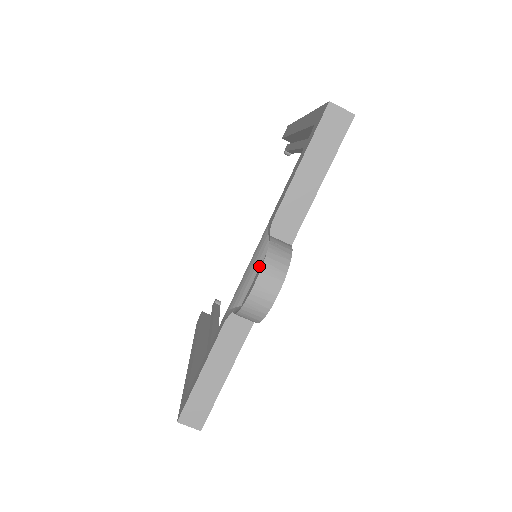
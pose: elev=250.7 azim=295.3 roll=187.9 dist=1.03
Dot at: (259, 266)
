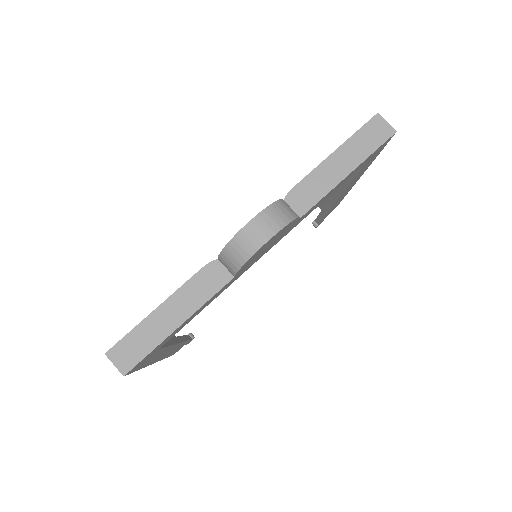
Dot at: occluded
